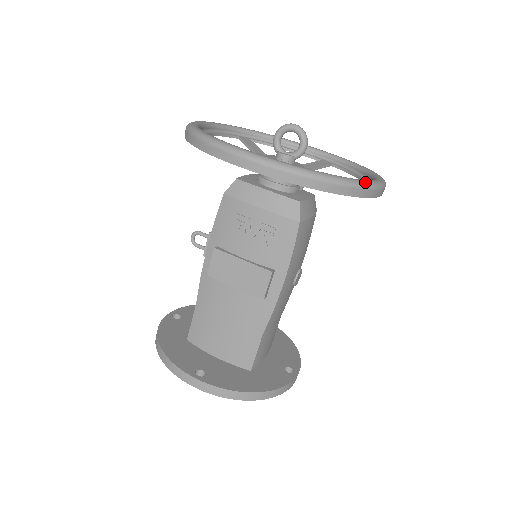
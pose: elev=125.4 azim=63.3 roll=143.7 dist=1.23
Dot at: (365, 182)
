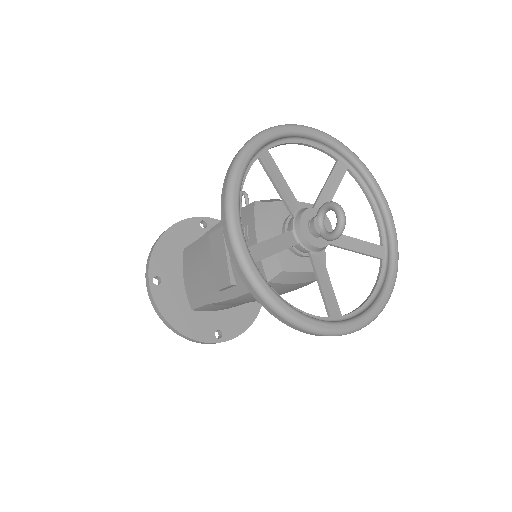
Dot at: (304, 323)
